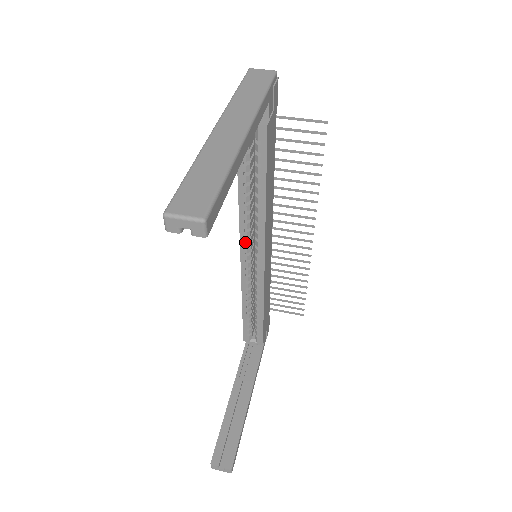
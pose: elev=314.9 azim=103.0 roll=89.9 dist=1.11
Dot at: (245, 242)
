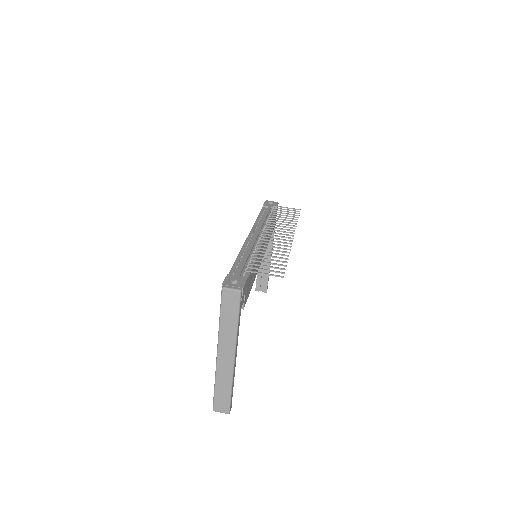
Dot at: occluded
